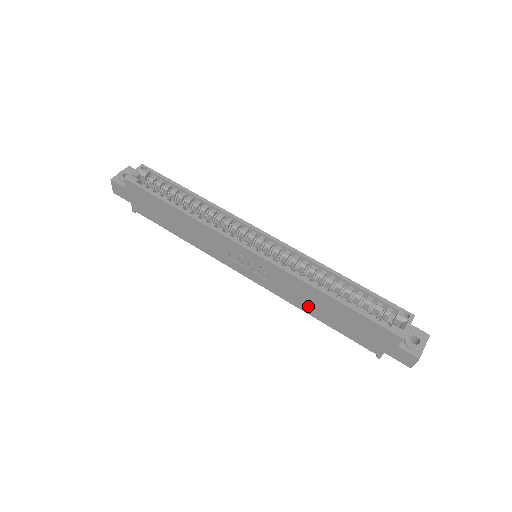
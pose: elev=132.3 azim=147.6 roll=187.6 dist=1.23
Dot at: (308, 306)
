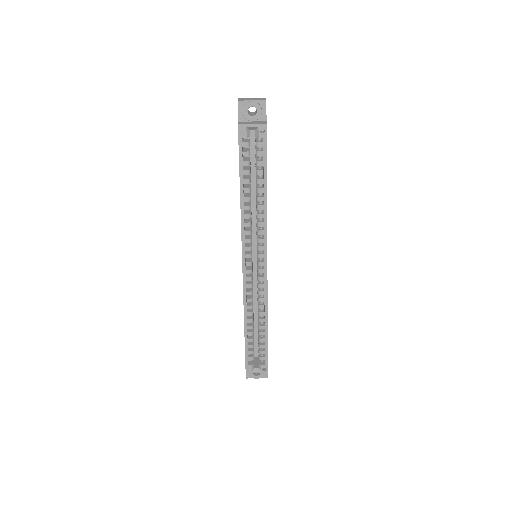
Dot at: occluded
